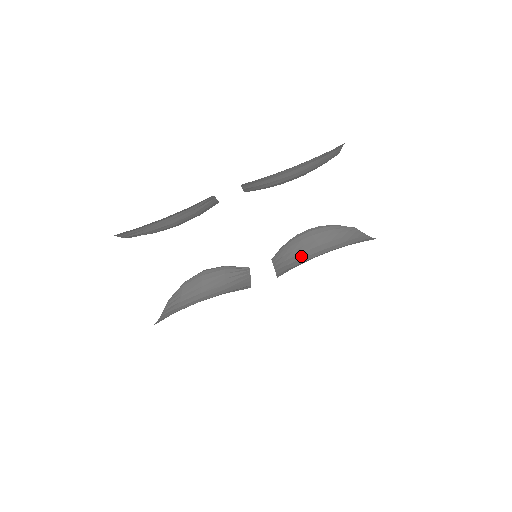
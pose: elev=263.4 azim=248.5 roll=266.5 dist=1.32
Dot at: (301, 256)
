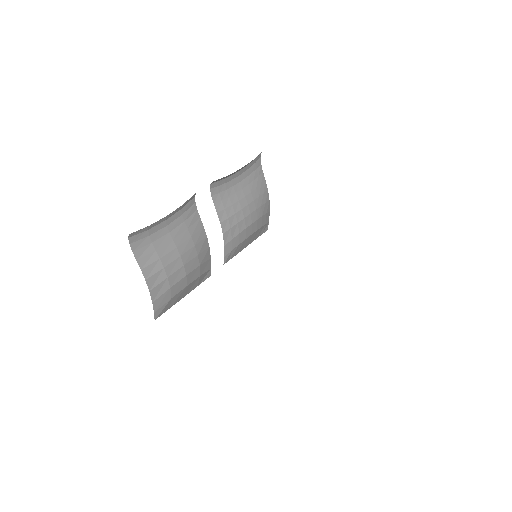
Dot at: occluded
